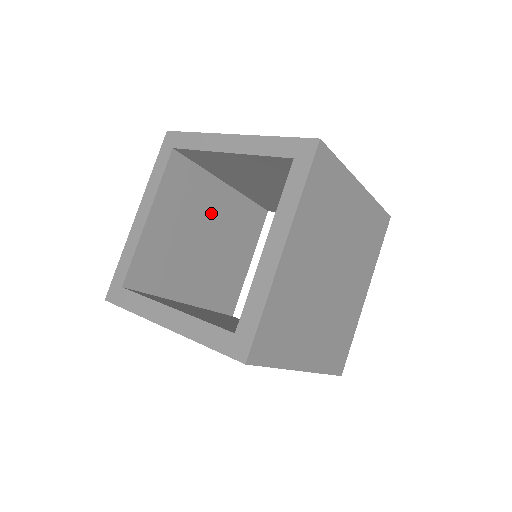
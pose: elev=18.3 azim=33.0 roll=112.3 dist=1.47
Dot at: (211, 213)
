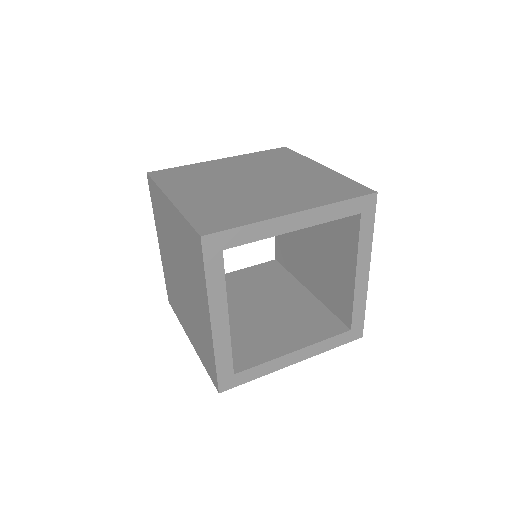
Dot at: occluded
